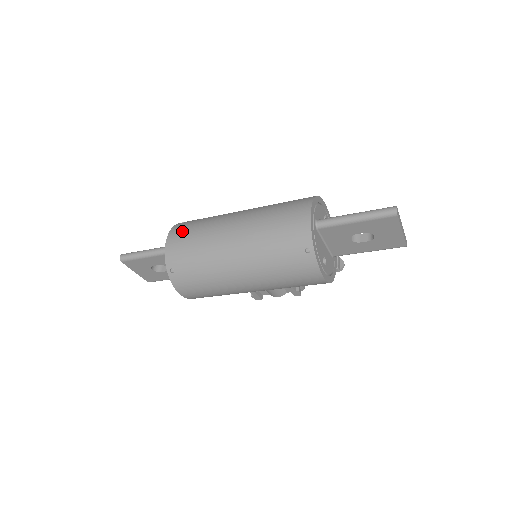
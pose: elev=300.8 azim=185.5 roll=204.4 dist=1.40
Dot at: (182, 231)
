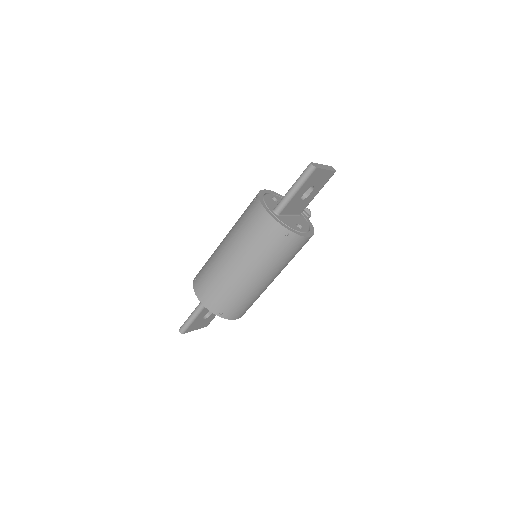
Dot at: (202, 287)
